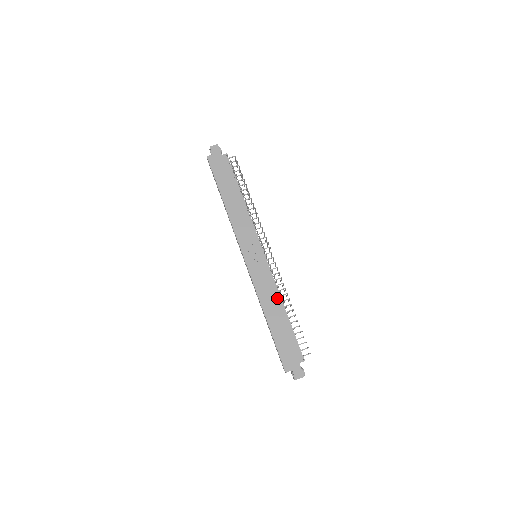
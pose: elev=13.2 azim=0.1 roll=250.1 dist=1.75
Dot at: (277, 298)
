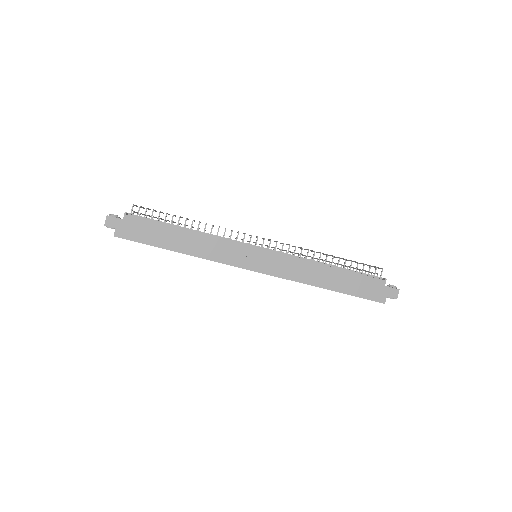
Dot at: (313, 265)
